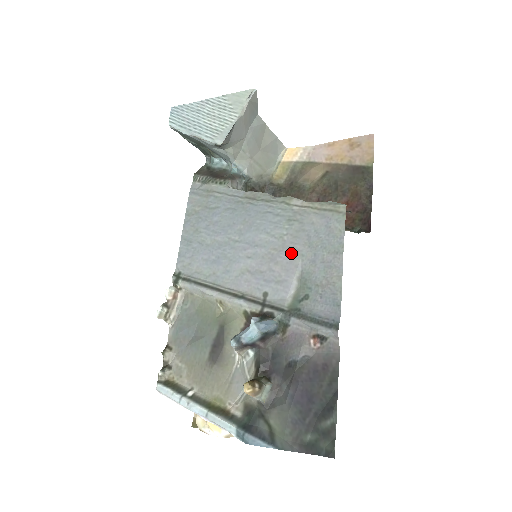
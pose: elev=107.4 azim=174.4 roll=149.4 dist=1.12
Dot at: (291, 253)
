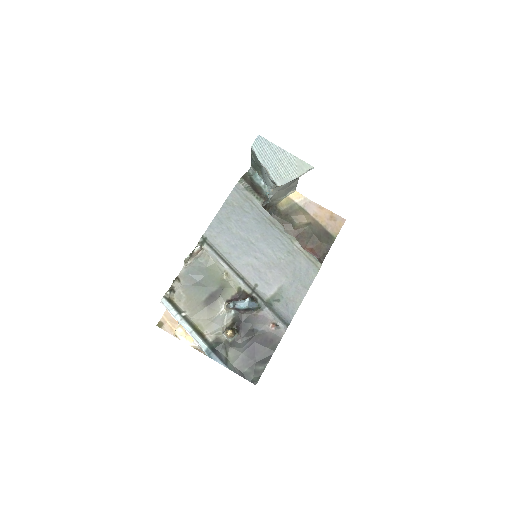
Dot at: (281, 272)
